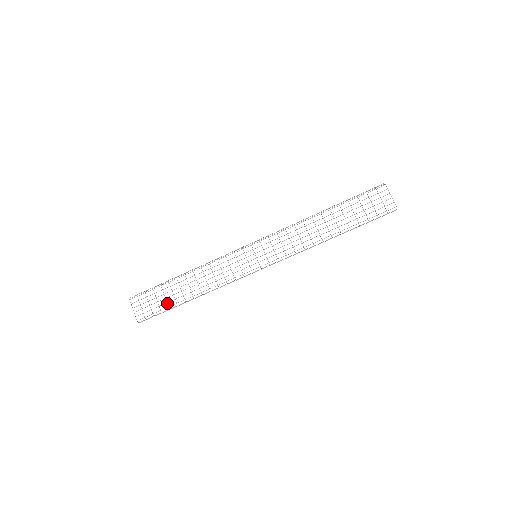
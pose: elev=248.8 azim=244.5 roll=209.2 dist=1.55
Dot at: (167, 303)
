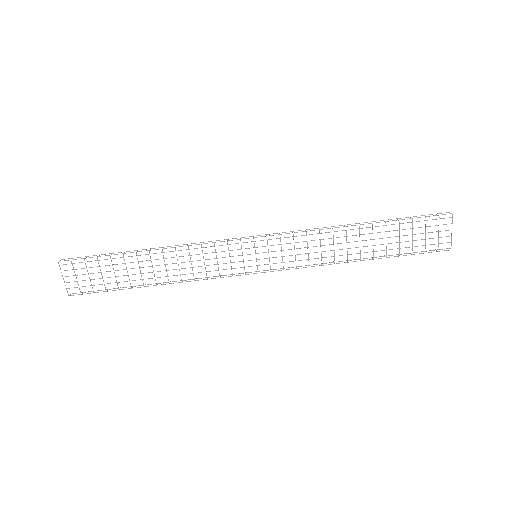
Dot at: (117, 283)
